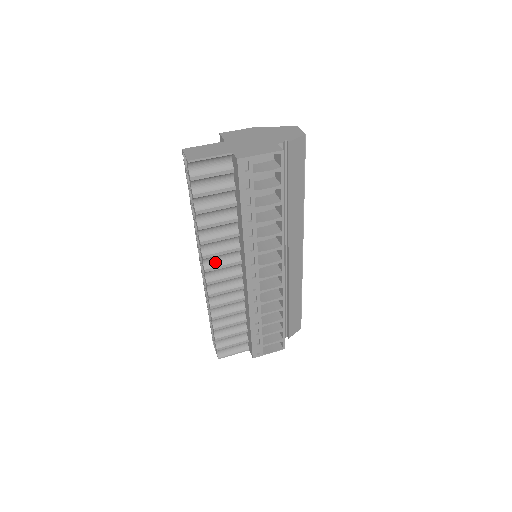
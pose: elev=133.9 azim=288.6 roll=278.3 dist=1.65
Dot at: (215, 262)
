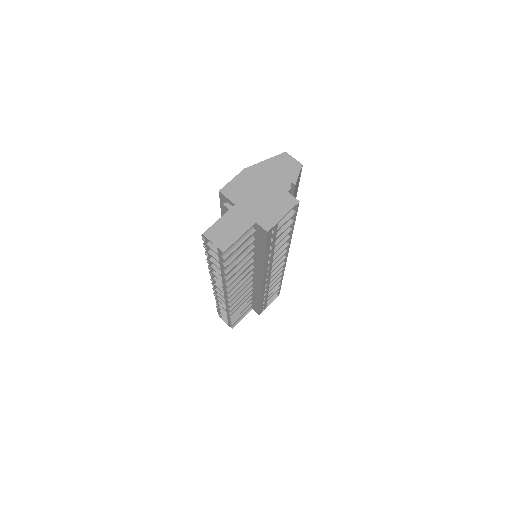
Dot at: occluded
